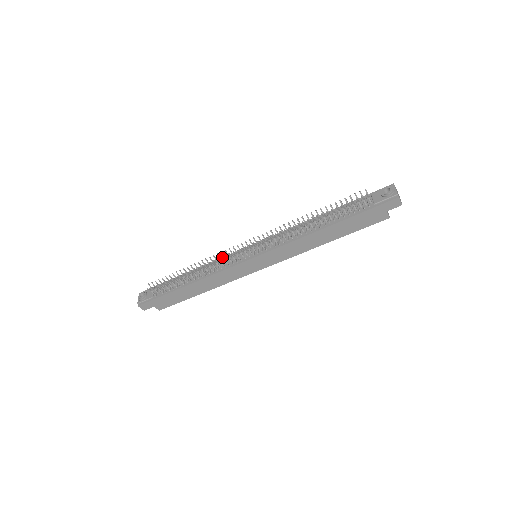
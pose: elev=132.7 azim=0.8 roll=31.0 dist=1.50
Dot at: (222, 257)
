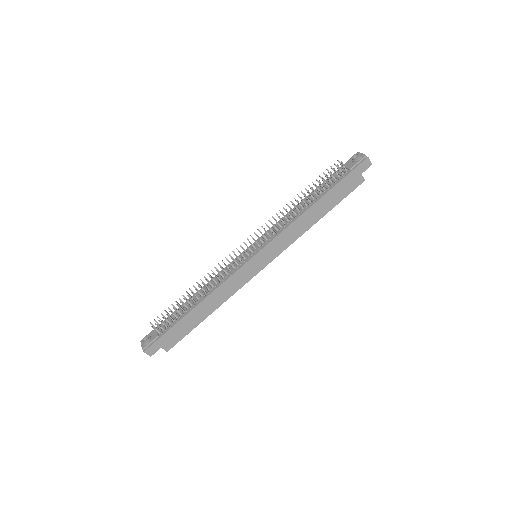
Dot at: (225, 264)
